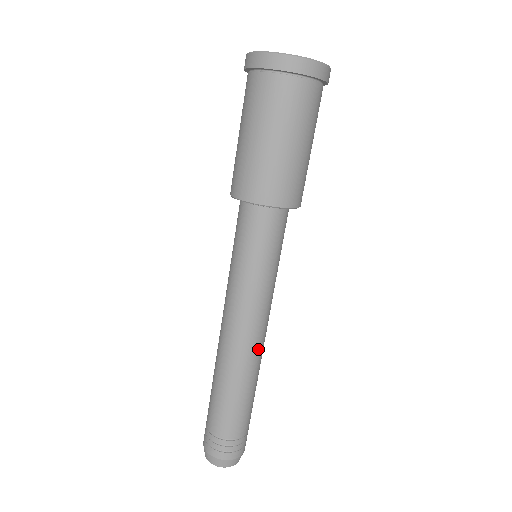
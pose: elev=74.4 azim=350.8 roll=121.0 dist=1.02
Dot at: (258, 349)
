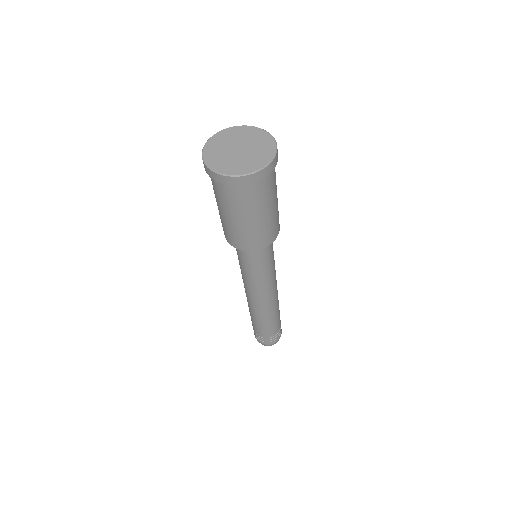
Dot at: (271, 303)
